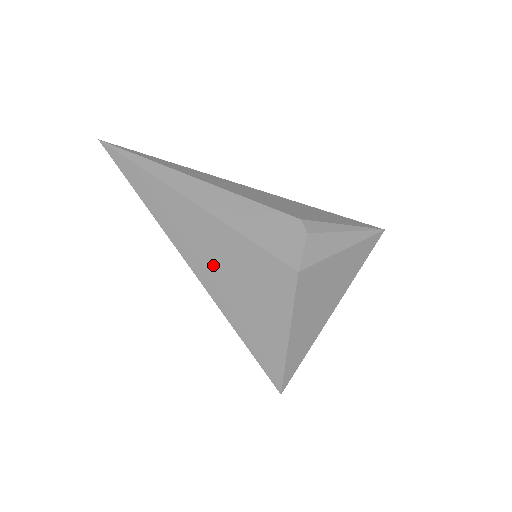
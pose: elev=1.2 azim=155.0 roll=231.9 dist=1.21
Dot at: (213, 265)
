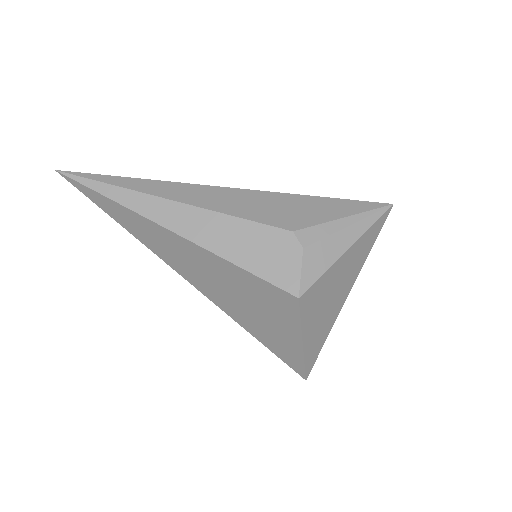
Dot at: (212, 284)
